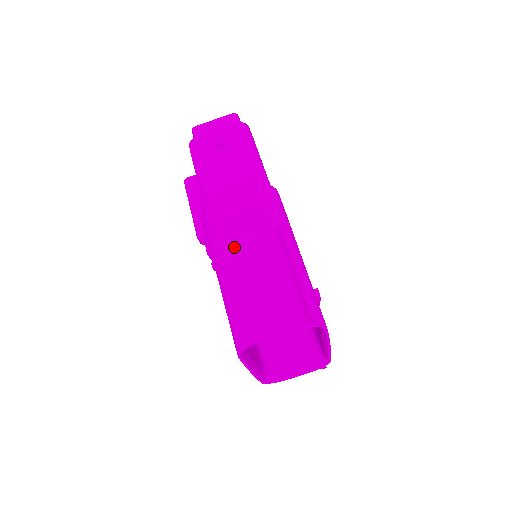
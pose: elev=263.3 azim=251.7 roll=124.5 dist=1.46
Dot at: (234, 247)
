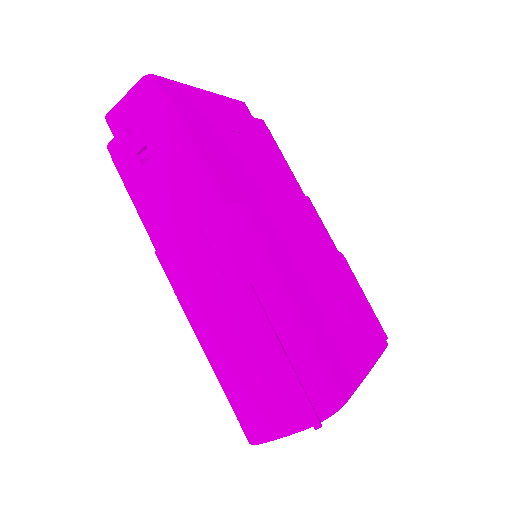
Dot at: (201, 320)
